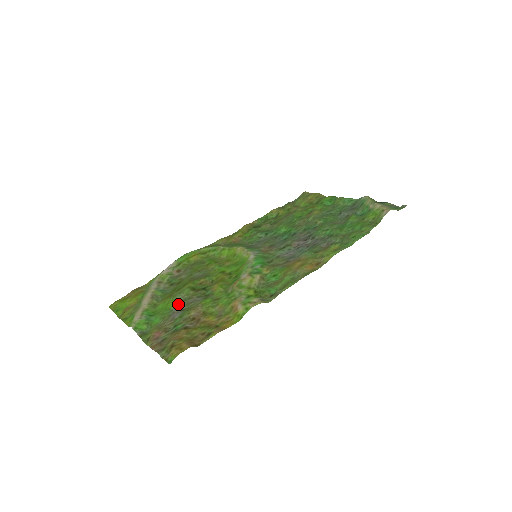
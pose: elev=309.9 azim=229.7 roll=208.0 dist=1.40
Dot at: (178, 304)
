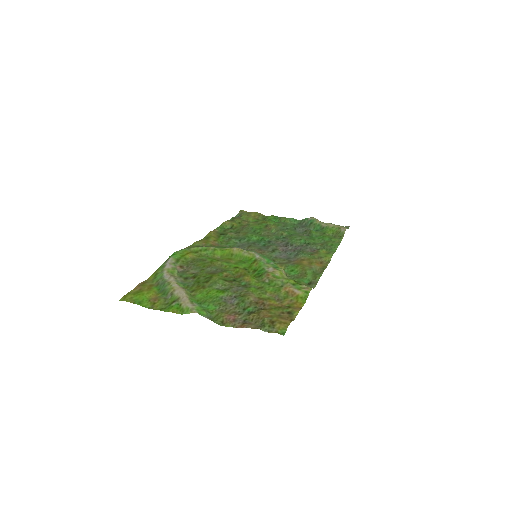
Dot at: (225, 292)
